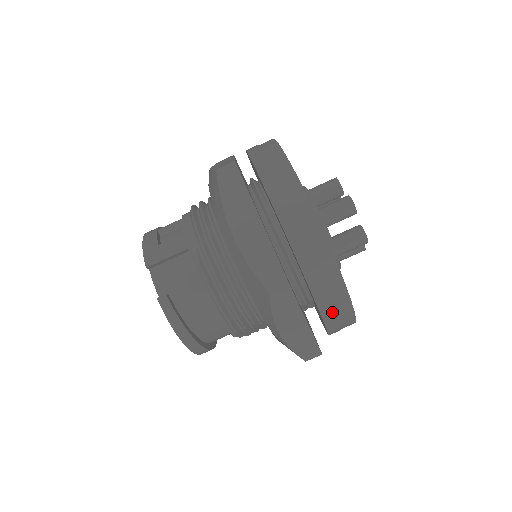
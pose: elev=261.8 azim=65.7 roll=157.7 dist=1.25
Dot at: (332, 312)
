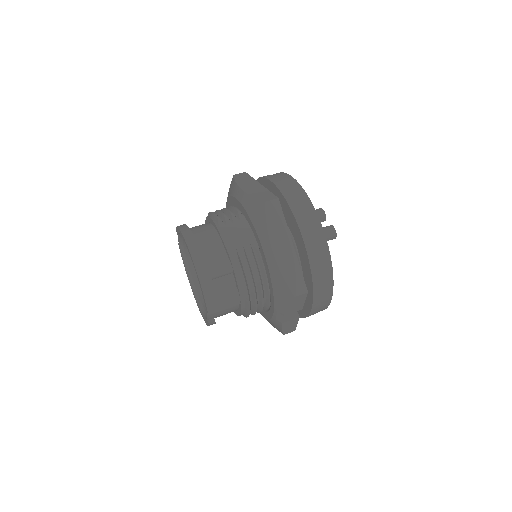
Dot at: (276, 178)
